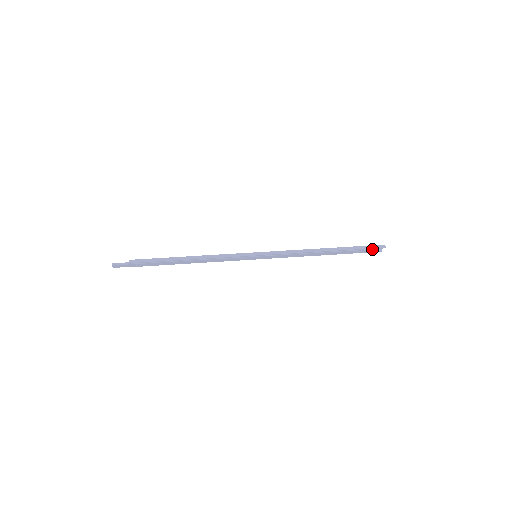
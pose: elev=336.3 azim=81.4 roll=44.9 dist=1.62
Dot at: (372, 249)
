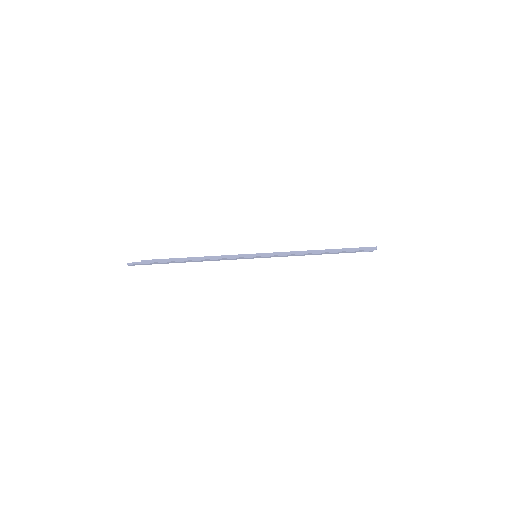
Dot at: occluded
